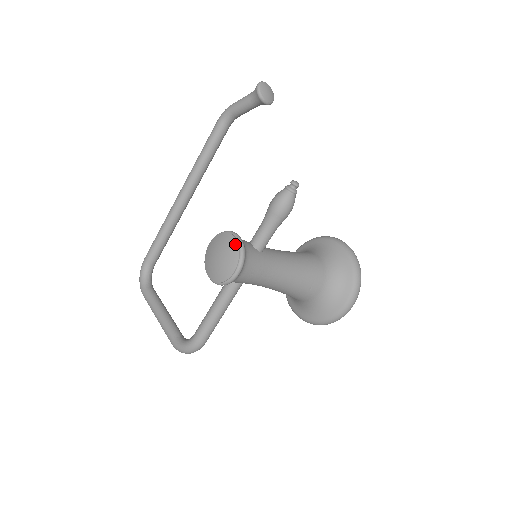
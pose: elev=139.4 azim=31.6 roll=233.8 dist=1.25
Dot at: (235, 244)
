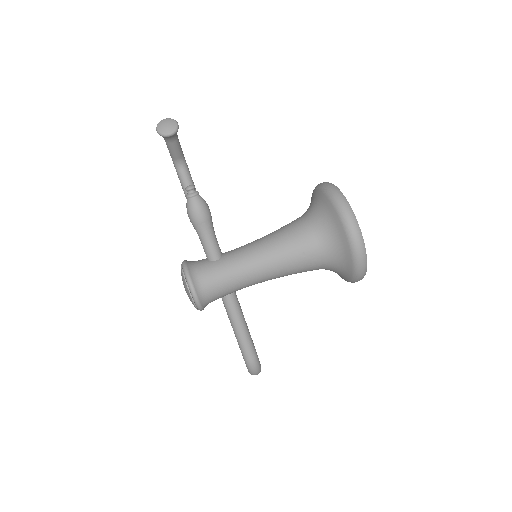
Dot at: (181, 272)
